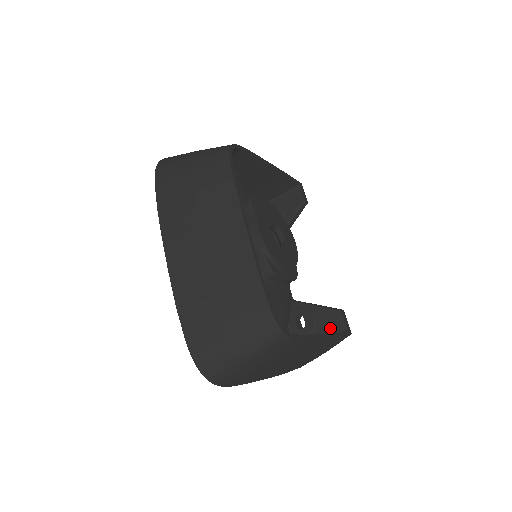
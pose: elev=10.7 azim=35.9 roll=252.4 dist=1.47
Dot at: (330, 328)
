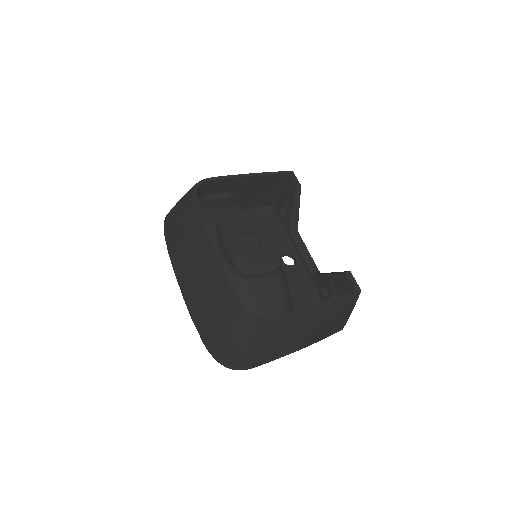
Dot at: (344, 291)
